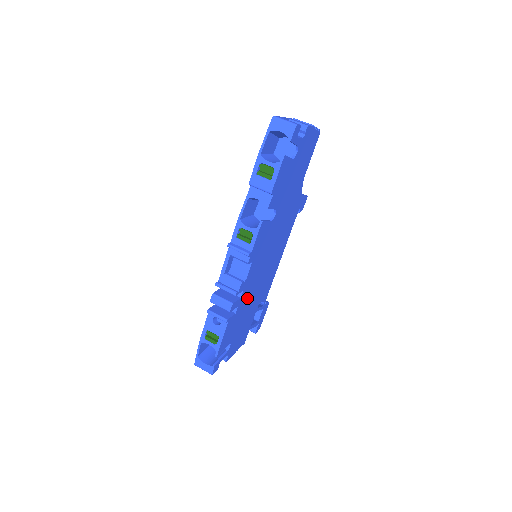
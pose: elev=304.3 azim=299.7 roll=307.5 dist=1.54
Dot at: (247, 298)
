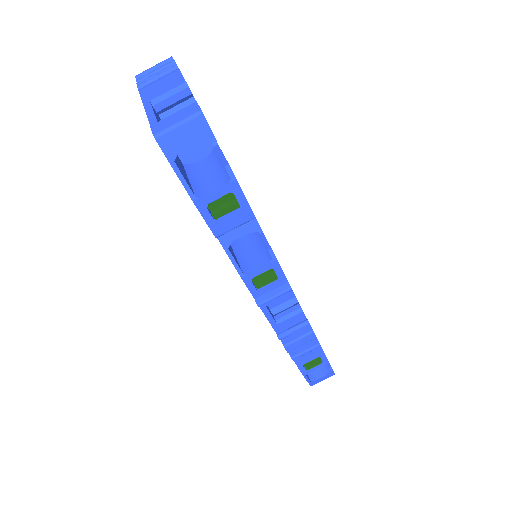
Dot at: occluded
